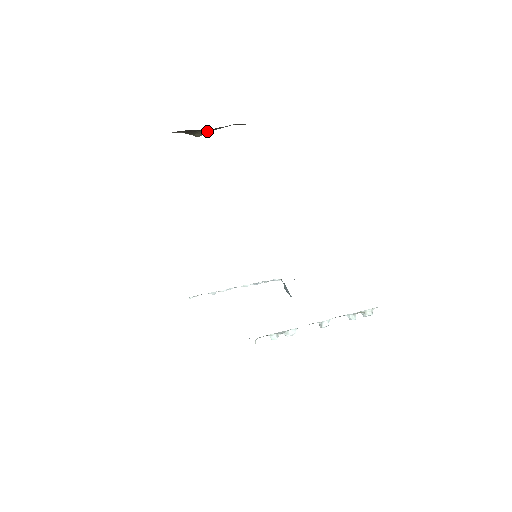
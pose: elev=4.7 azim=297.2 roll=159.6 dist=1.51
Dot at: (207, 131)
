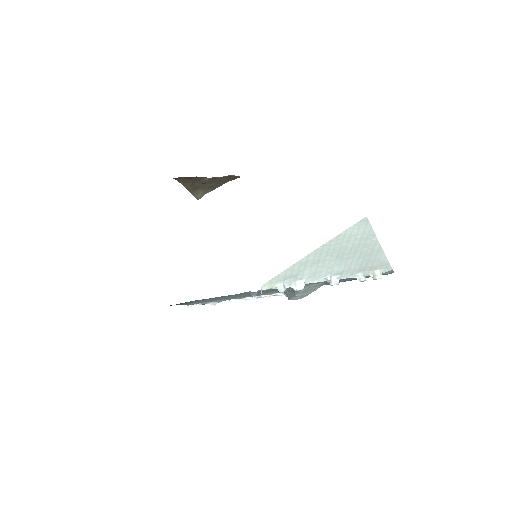
Dot at: (207, 192)
